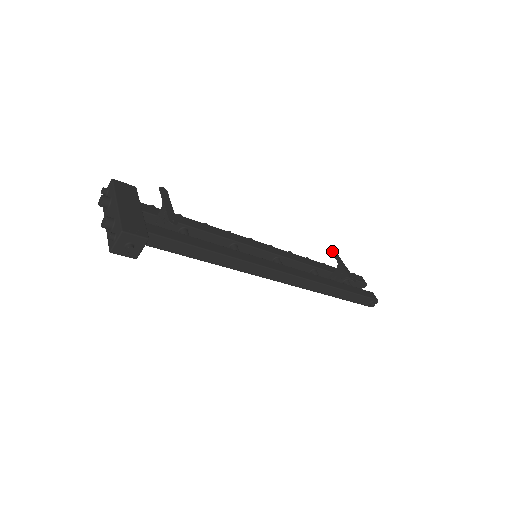
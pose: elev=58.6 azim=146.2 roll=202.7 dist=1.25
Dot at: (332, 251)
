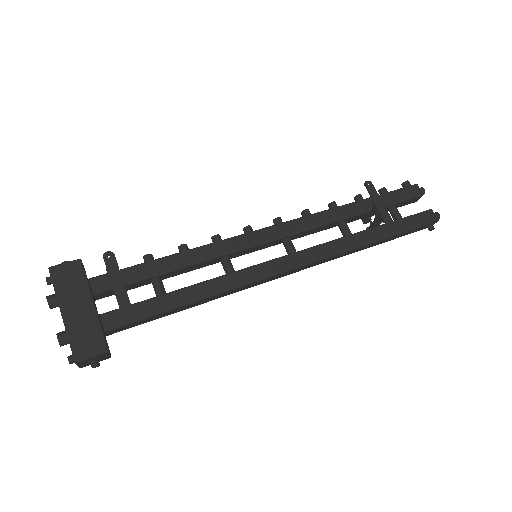
Dot at: (364, 185)
